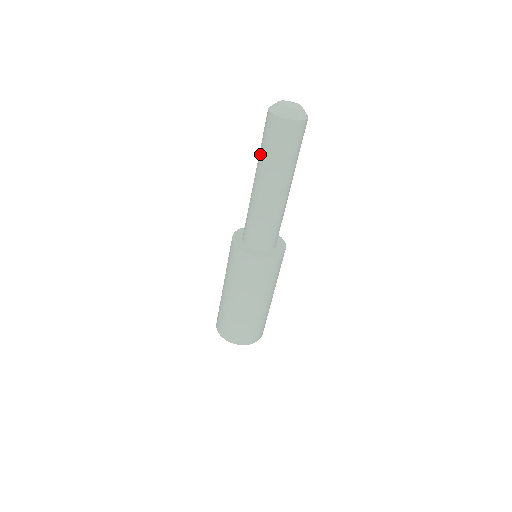
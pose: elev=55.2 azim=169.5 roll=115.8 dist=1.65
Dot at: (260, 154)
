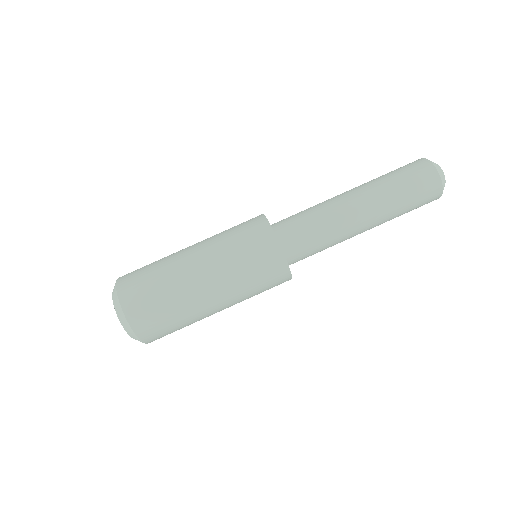
Dot at: occluded
